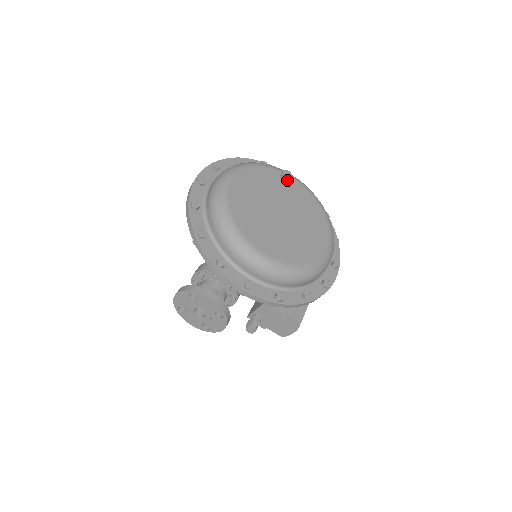
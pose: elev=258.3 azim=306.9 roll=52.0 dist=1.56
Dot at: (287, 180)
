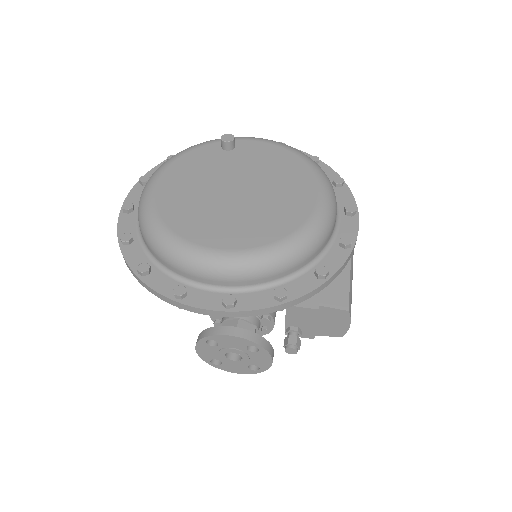
Dot at: (231, 145)
